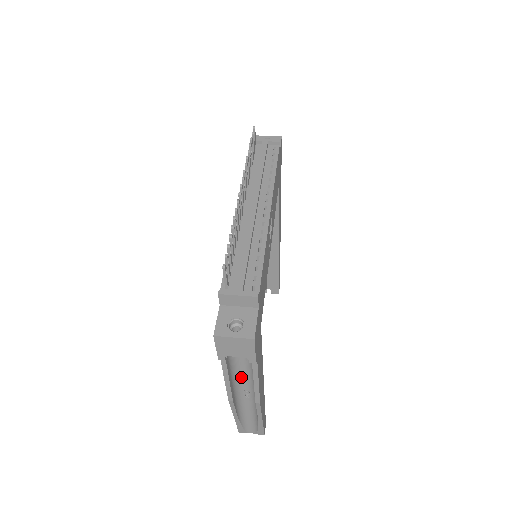
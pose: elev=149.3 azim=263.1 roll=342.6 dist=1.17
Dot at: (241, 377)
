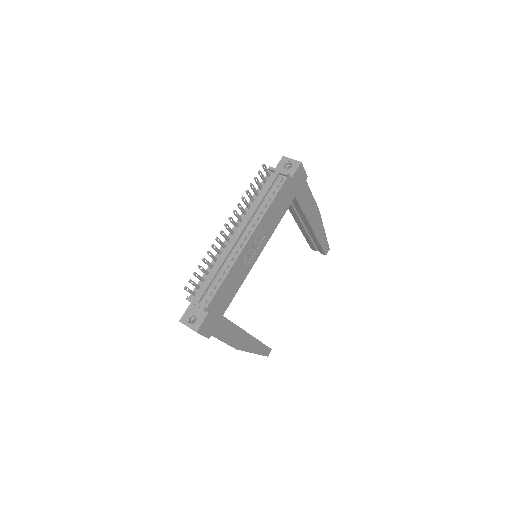
Dot at: occluded
